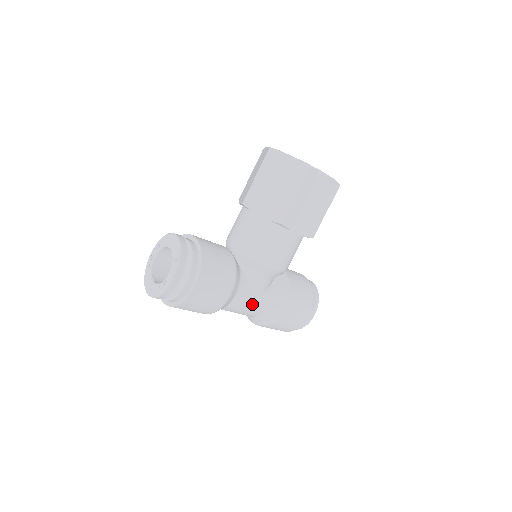
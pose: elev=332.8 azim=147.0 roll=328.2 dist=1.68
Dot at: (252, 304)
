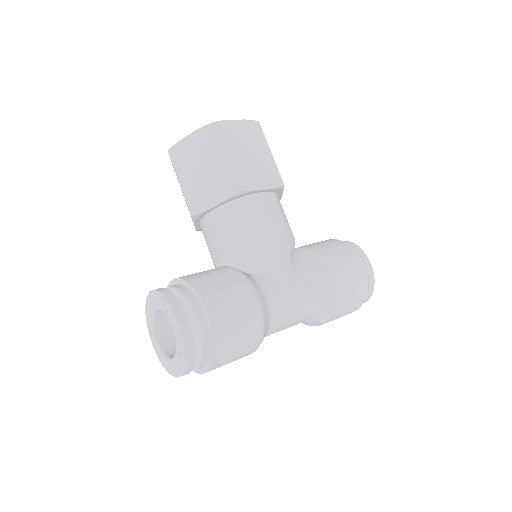
Dot at: (294, 296)
